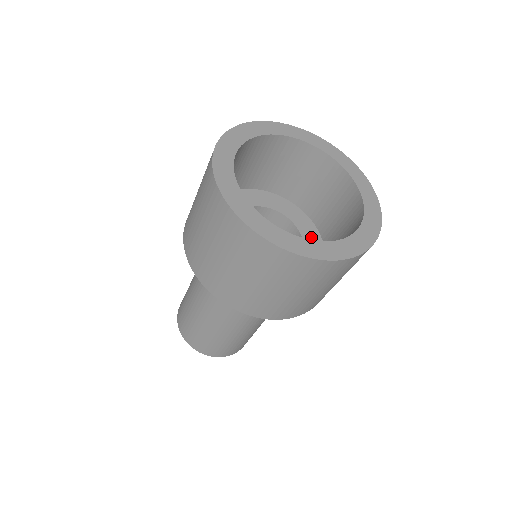
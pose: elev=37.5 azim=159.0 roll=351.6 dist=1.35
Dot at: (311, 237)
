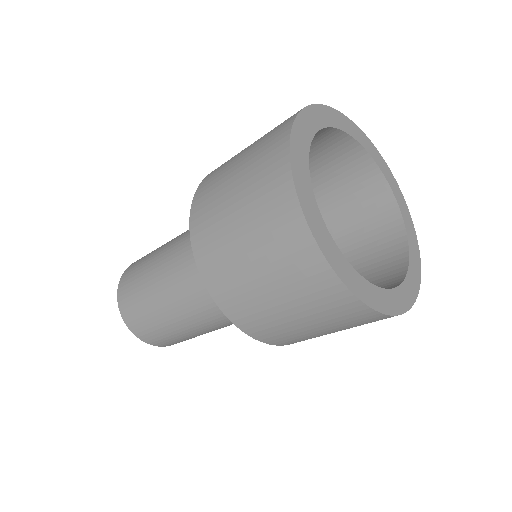
Dot at: occluded
